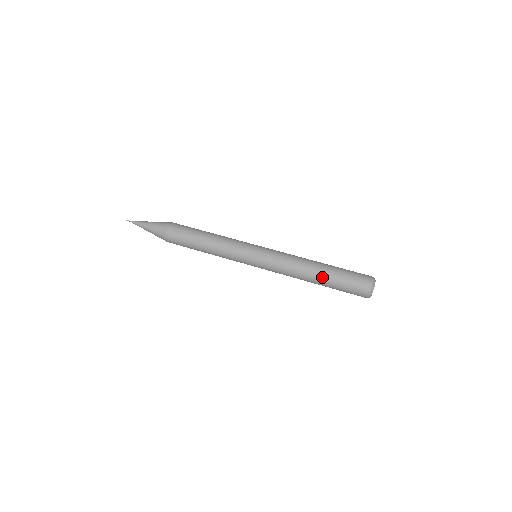
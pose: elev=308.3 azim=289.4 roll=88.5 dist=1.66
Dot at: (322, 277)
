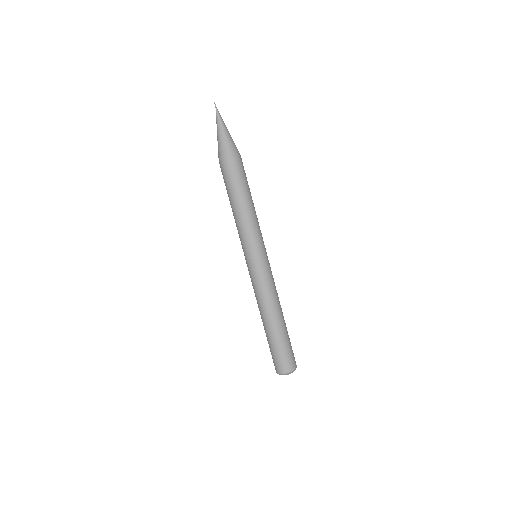
Dot at: occluded
